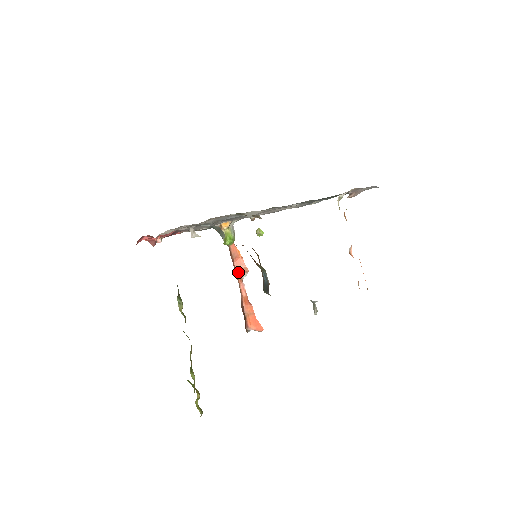
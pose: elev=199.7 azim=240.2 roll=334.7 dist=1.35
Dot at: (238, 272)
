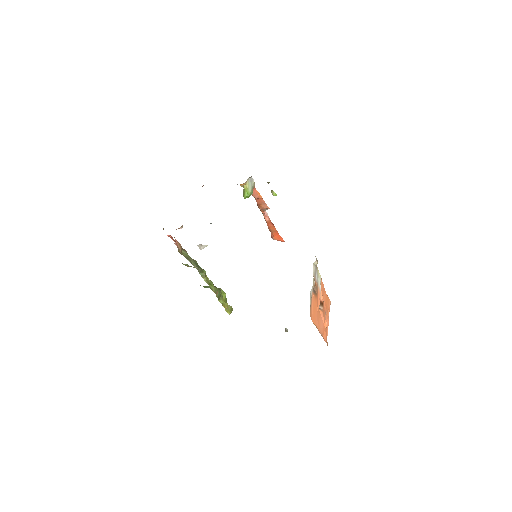
Dot at: (260, 207)
